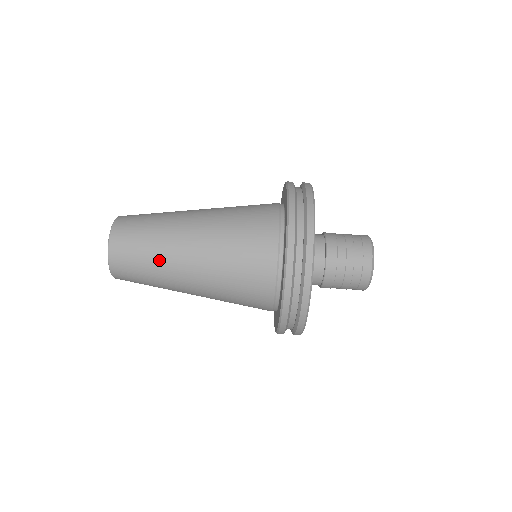
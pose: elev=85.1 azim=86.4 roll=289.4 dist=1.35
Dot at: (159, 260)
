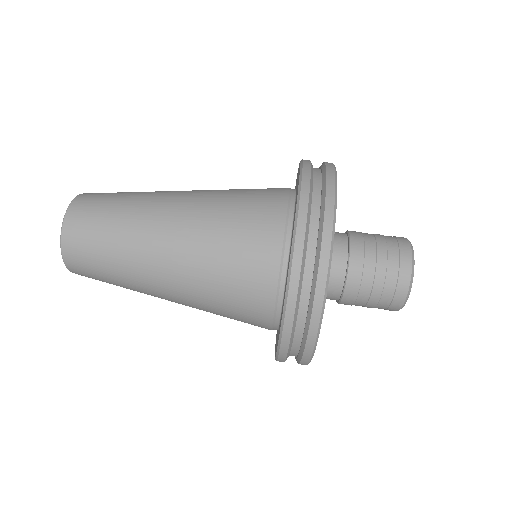
Dot at: (129, 220)
